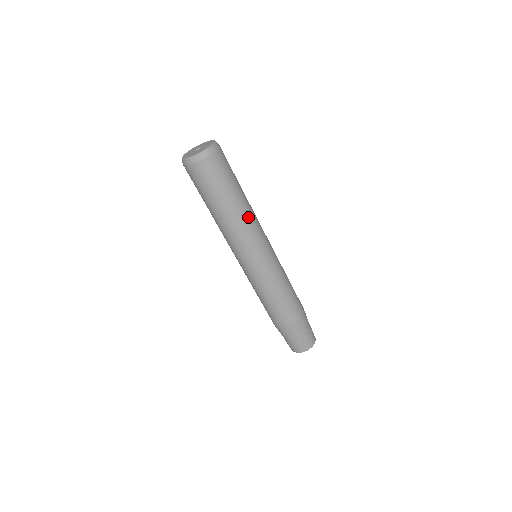
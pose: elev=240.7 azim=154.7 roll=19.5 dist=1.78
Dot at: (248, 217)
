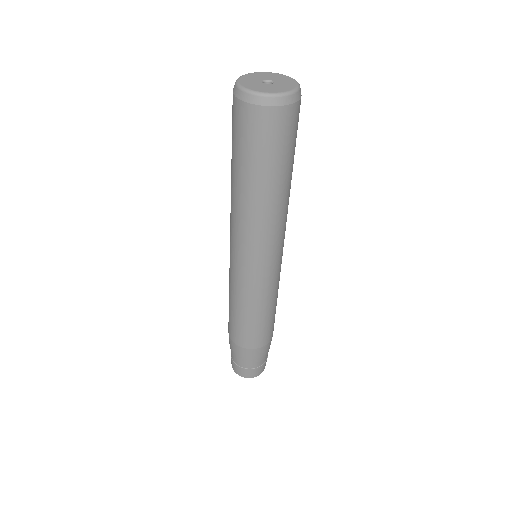
Dot at: (286, 208)
